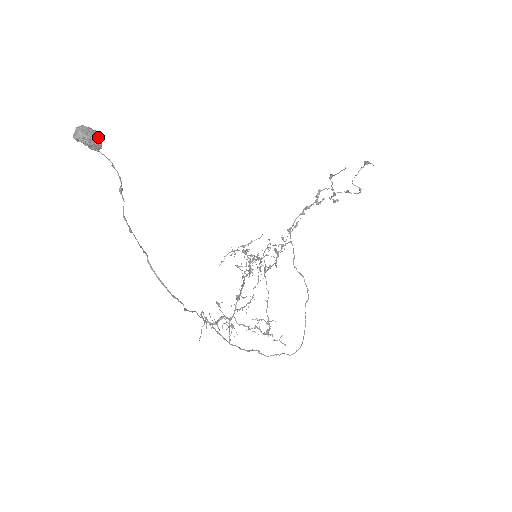
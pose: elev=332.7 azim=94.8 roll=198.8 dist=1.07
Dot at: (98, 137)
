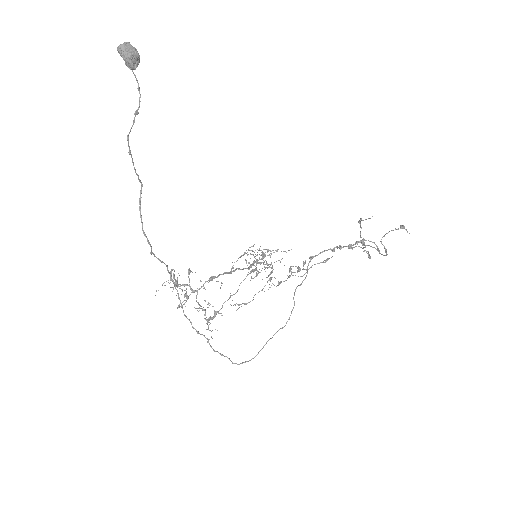
Dot at: (136, 58)
